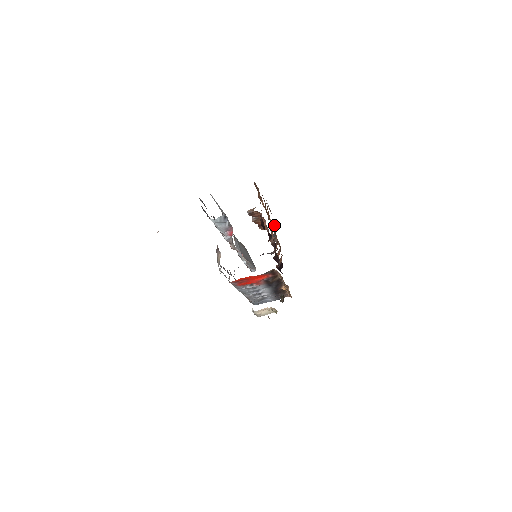
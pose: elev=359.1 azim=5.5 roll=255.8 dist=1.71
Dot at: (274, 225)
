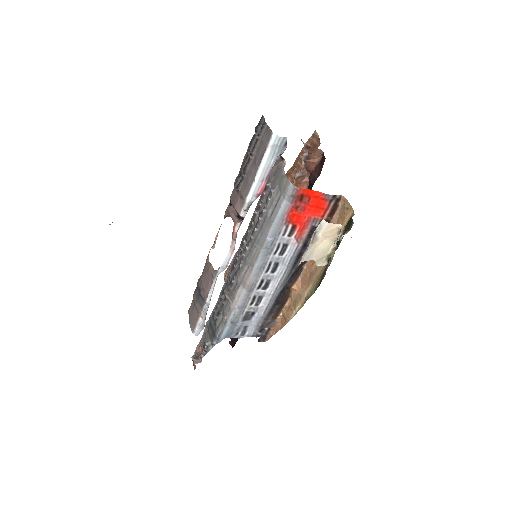
Dot at: occluded
